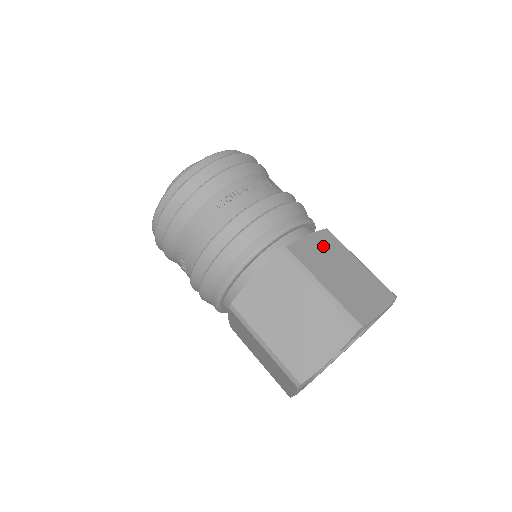
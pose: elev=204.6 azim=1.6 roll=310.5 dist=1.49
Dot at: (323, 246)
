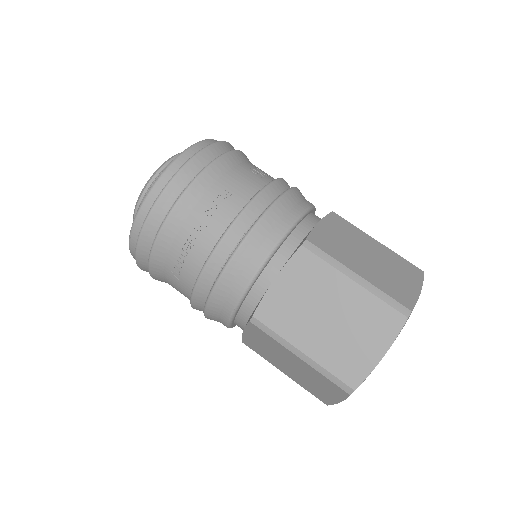
Dot at: (299, 284)
